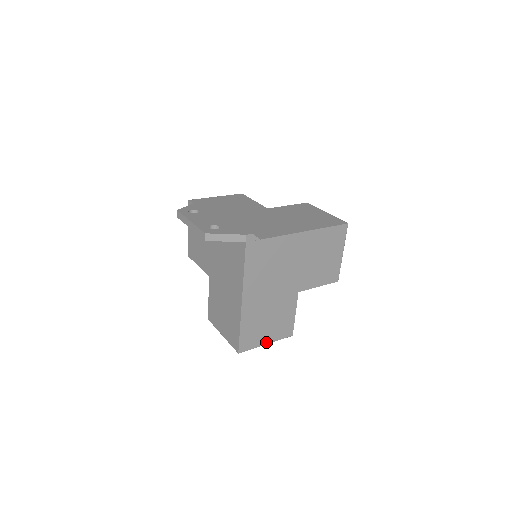
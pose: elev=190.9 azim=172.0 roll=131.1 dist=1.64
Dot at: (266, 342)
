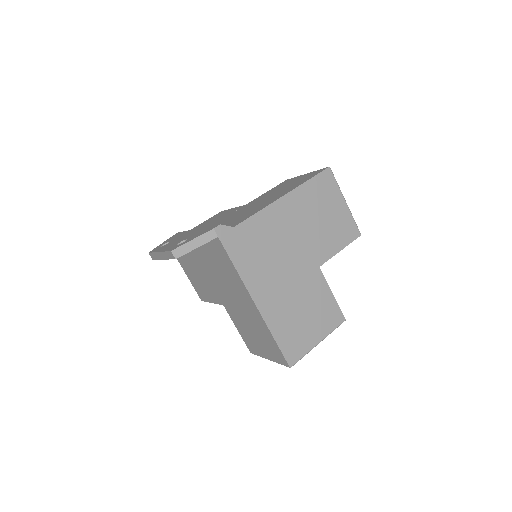
Dot at: (317, 341)
